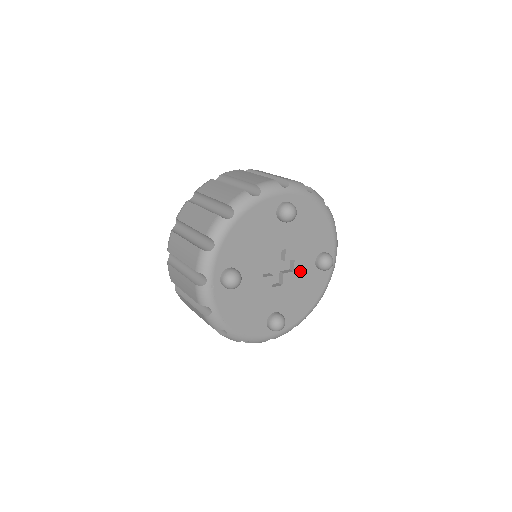
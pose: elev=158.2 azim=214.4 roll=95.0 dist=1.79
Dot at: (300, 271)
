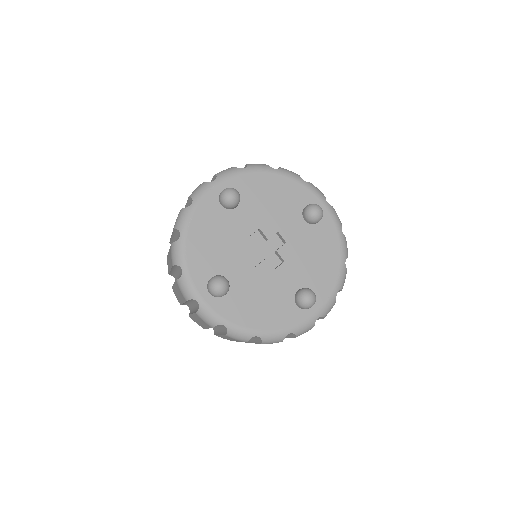
Dot at: (279, 278)
